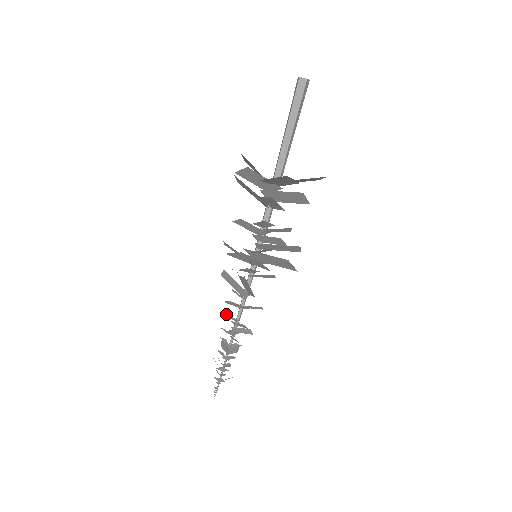
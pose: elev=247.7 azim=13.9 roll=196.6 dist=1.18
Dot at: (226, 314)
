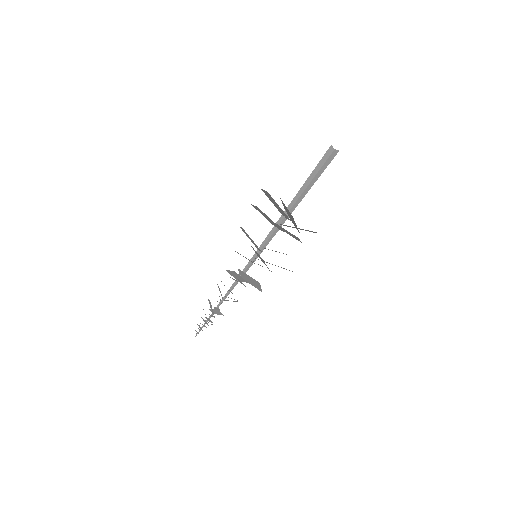
Dot at: occluded
